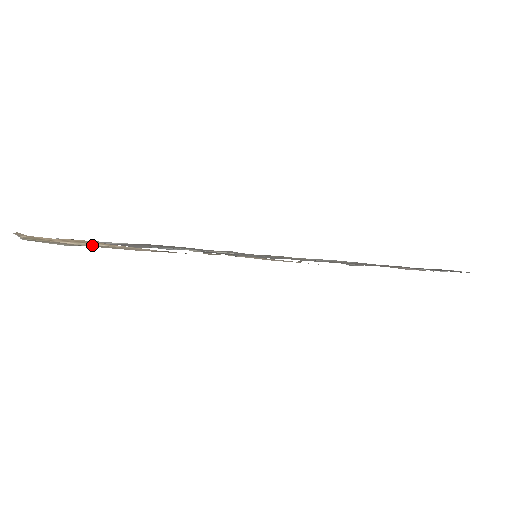
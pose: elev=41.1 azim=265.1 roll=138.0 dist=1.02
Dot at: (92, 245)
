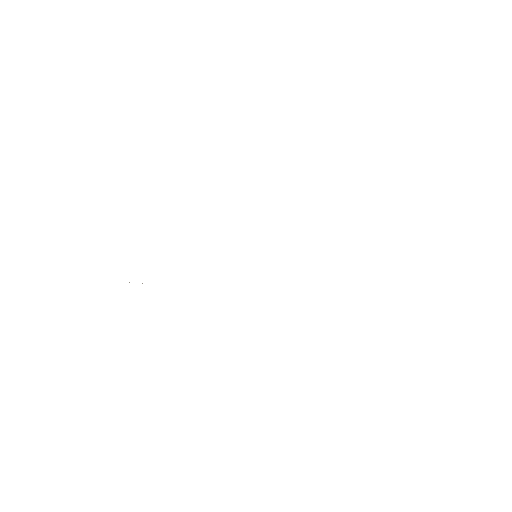
Dot at: occluded
